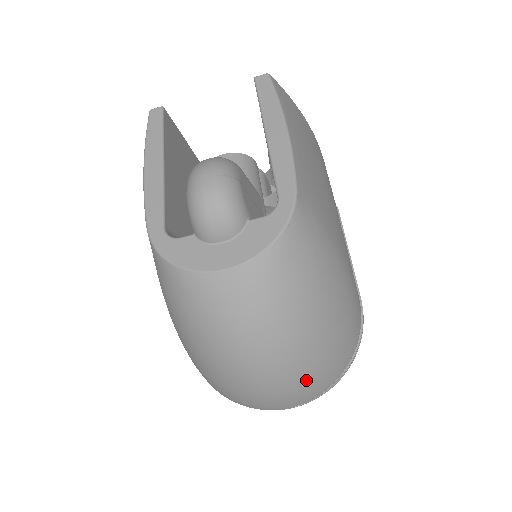
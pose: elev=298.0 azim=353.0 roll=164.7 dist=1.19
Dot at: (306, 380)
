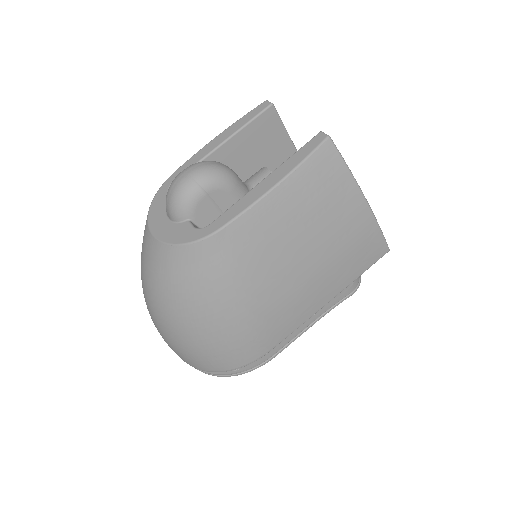
Dot at: (171, 343)
